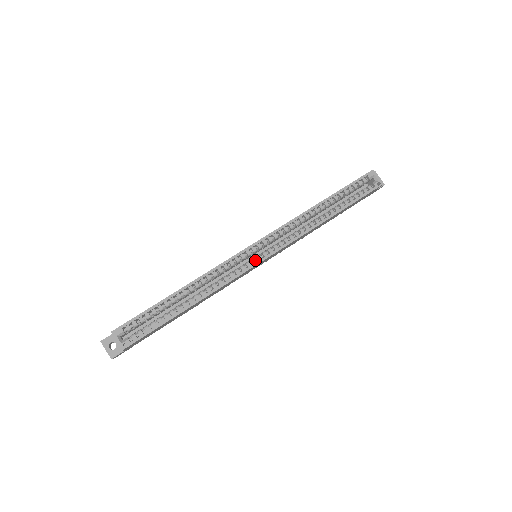
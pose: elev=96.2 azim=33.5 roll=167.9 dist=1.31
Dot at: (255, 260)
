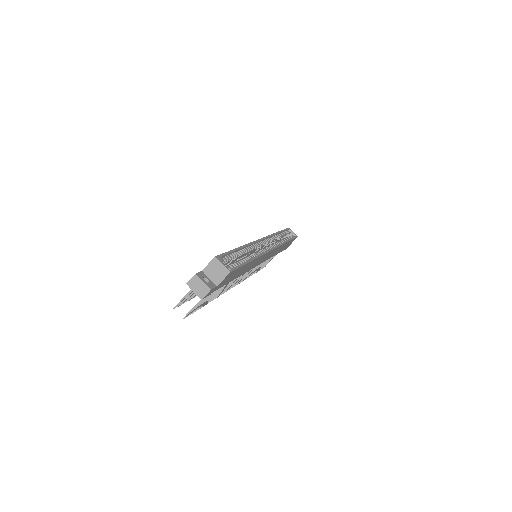
Dot at: (268, 248)
